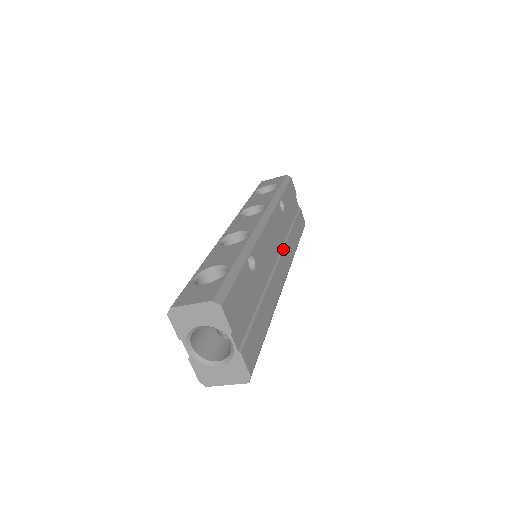
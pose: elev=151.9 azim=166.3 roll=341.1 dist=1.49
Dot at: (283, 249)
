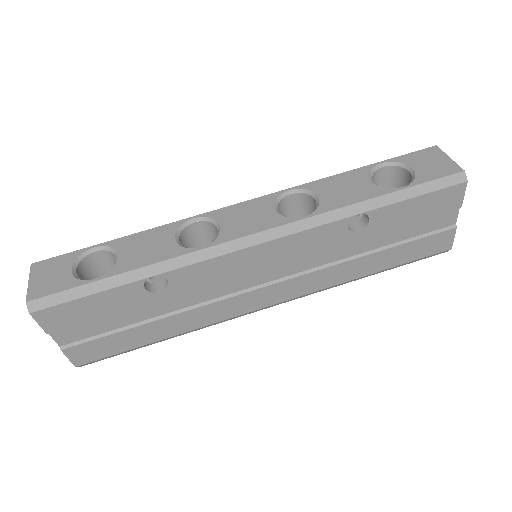
Dot at: (299, 275)
